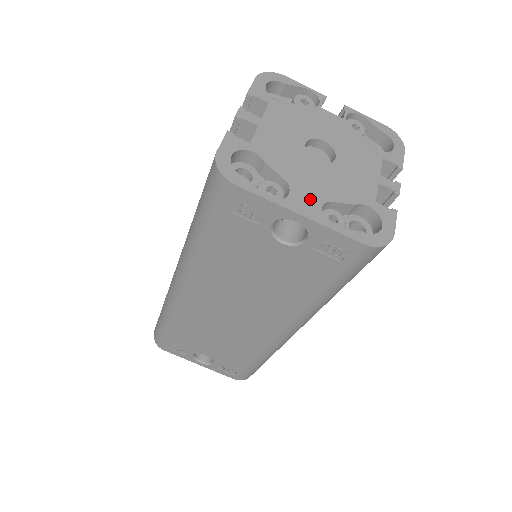
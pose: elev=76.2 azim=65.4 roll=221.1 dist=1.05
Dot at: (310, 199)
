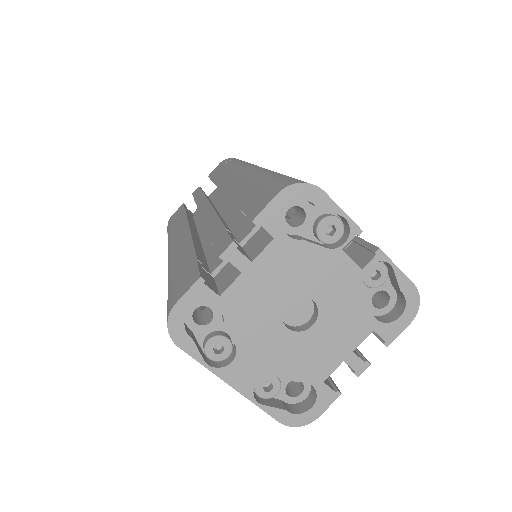
Dot at: (251, 371)
